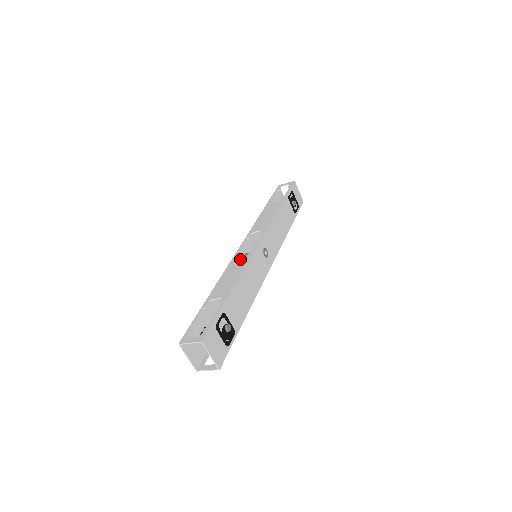
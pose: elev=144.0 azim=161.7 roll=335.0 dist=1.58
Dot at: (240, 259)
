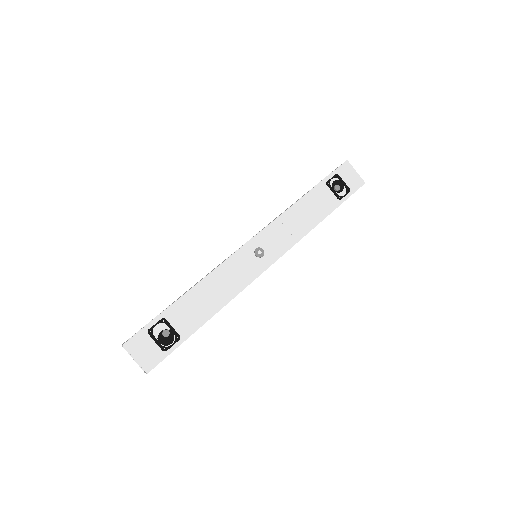
Dot at: (223, 261)
